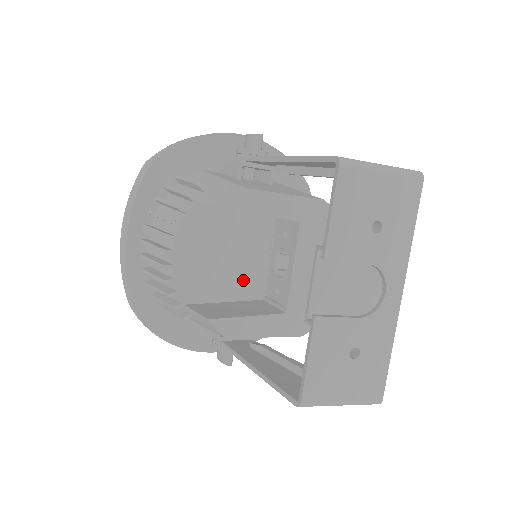
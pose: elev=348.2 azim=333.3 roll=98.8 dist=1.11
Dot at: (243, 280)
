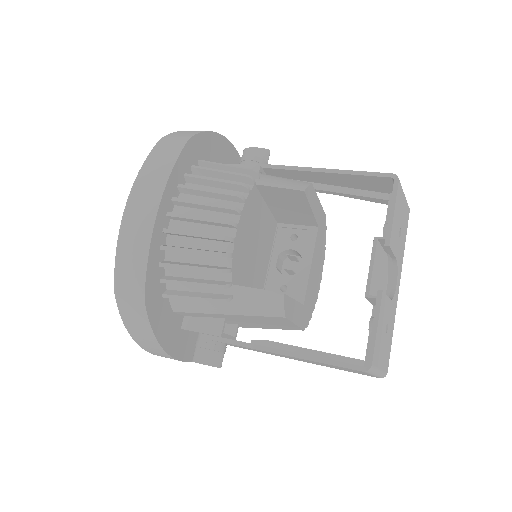
Dot at: (258, 274)
